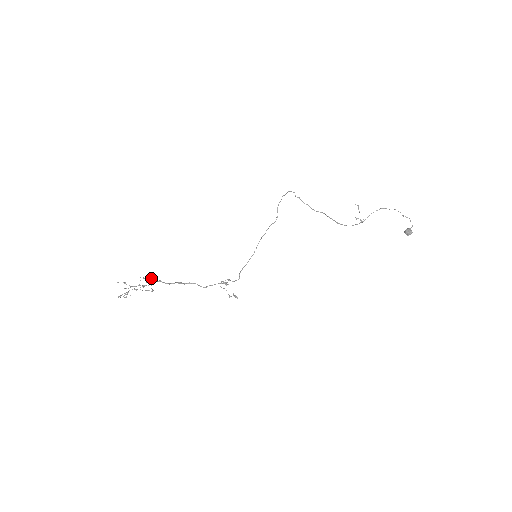
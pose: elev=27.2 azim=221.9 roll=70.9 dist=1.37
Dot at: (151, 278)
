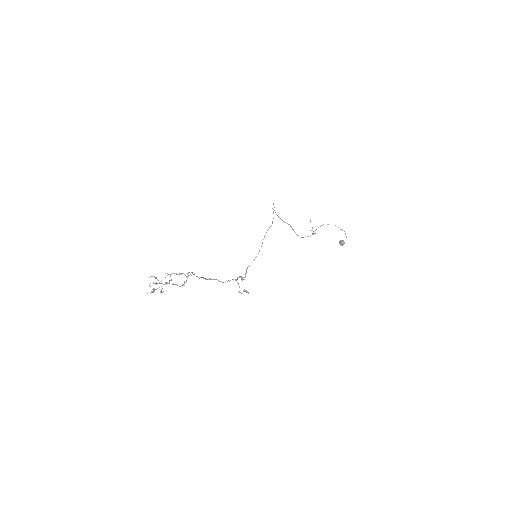
Dot at: occluded
